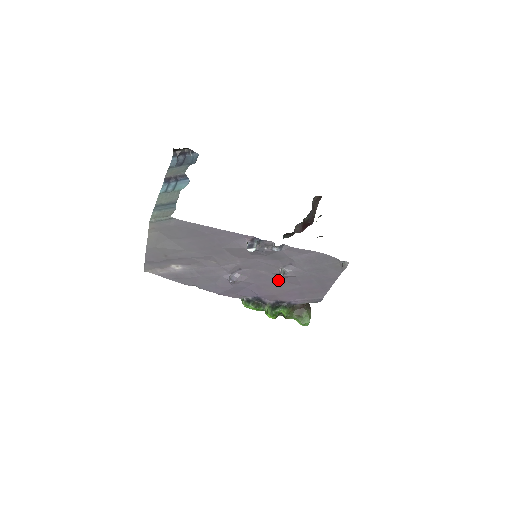
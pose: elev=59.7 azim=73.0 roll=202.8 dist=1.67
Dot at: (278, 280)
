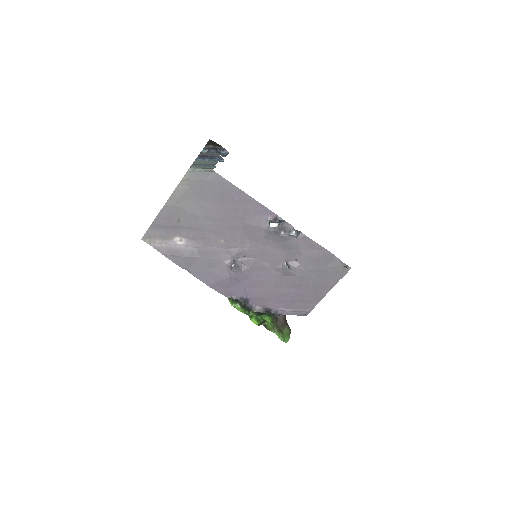
Dot at: (276, 278)
